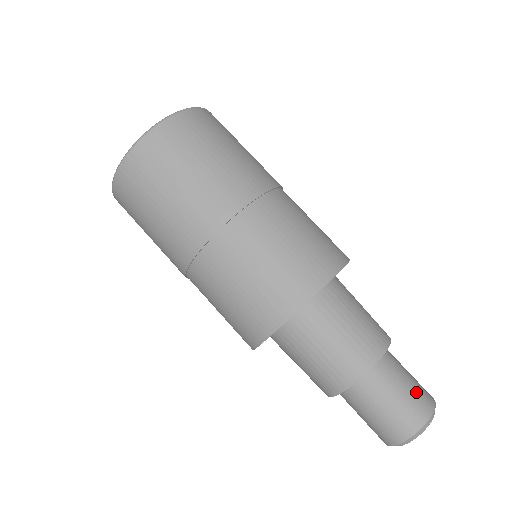
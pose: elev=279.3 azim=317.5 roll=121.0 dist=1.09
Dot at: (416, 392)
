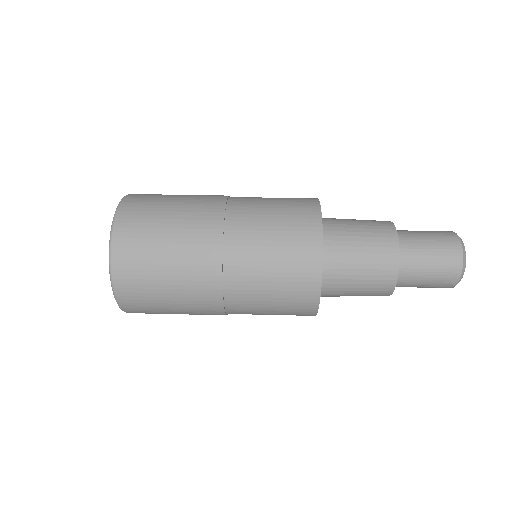
Dot at: (435, 233)
